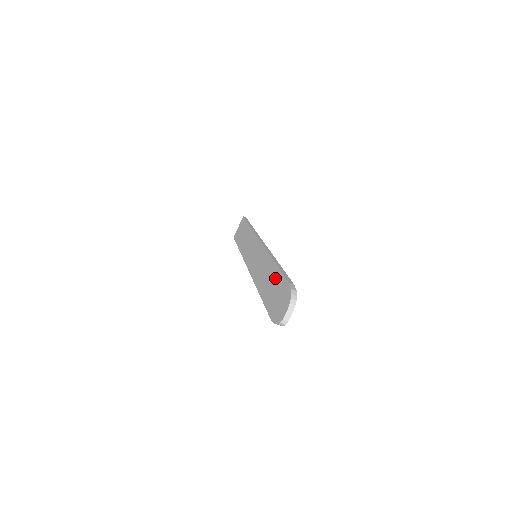
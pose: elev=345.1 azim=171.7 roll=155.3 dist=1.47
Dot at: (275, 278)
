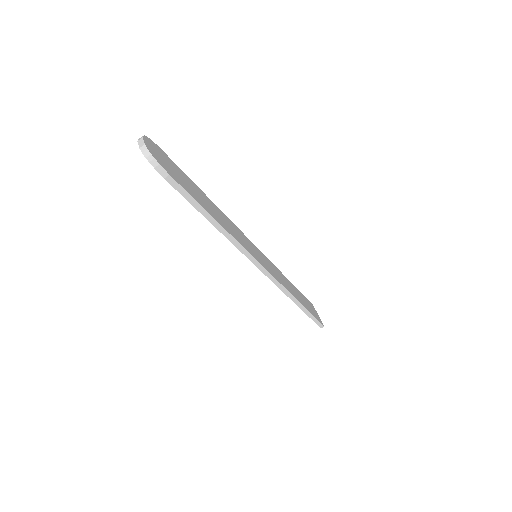
Dot at: occluded
